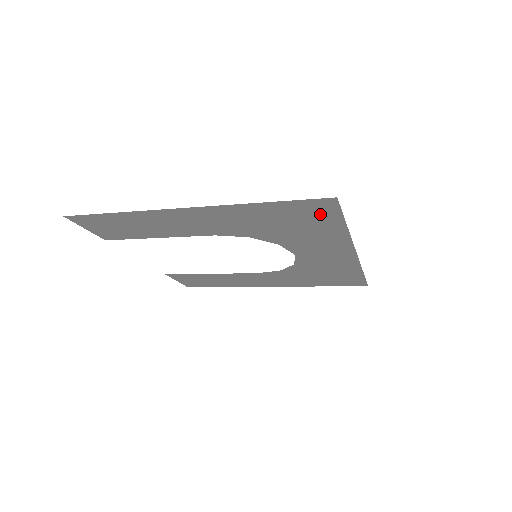
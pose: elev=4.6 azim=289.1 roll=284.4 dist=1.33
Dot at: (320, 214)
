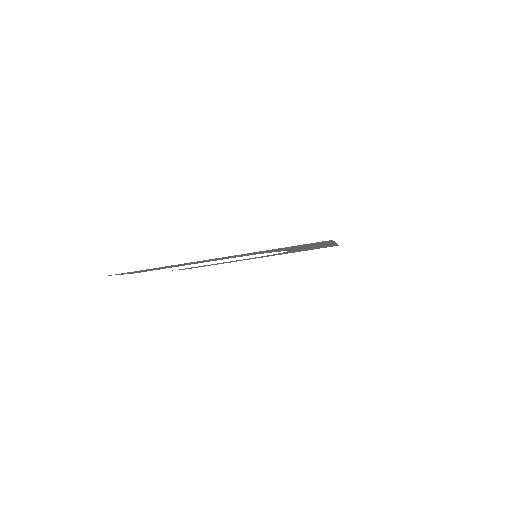
Dot at: (316, 243)
